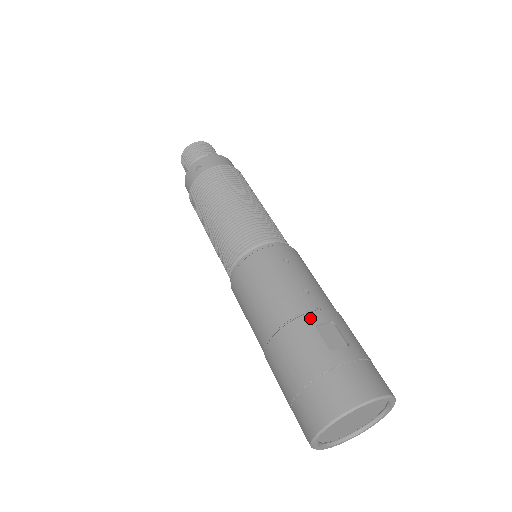
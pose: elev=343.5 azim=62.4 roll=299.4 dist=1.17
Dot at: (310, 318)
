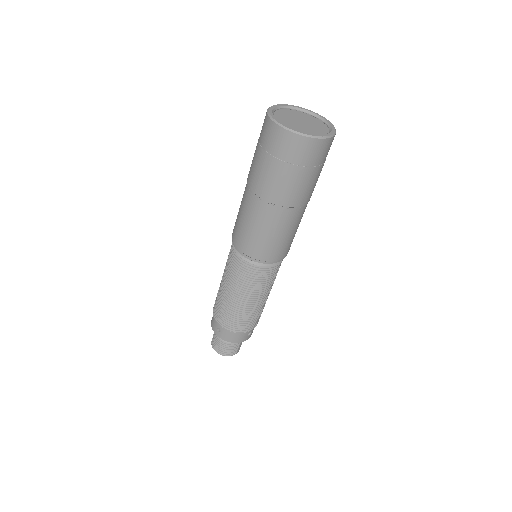
Dot at: occluded
